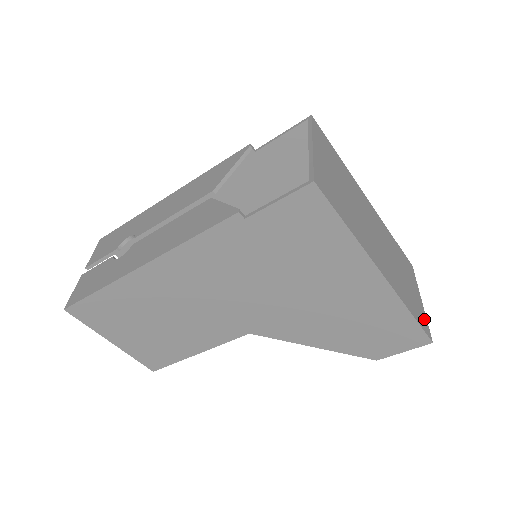
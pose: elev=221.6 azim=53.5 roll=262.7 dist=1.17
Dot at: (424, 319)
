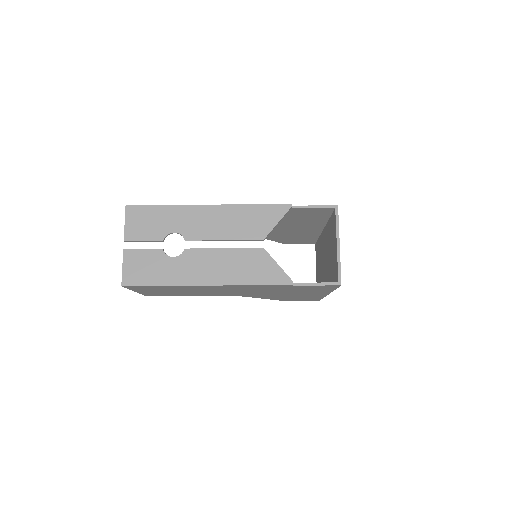
Dot at: occluded
